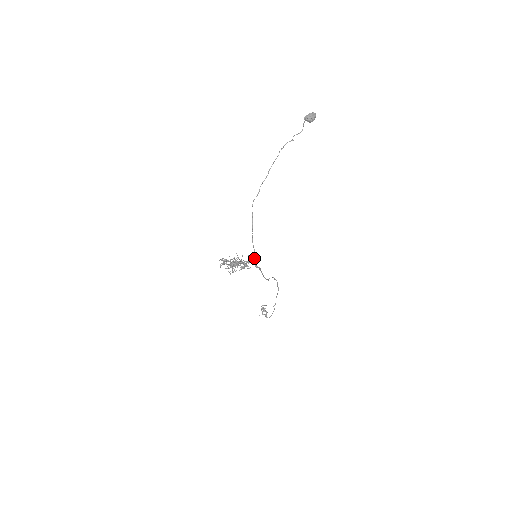
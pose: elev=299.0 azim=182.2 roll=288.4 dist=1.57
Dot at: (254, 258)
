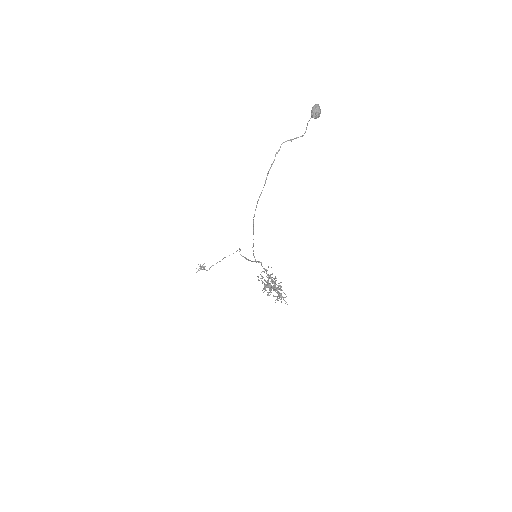
Dot at: (255, 259)
